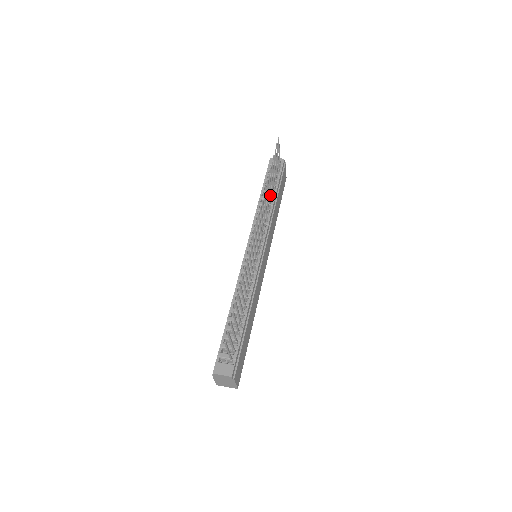
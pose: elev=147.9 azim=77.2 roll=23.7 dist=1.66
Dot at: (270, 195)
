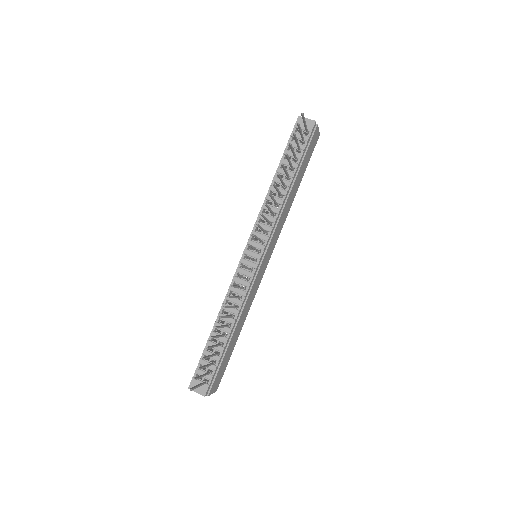
Dot at: (283, 185)
